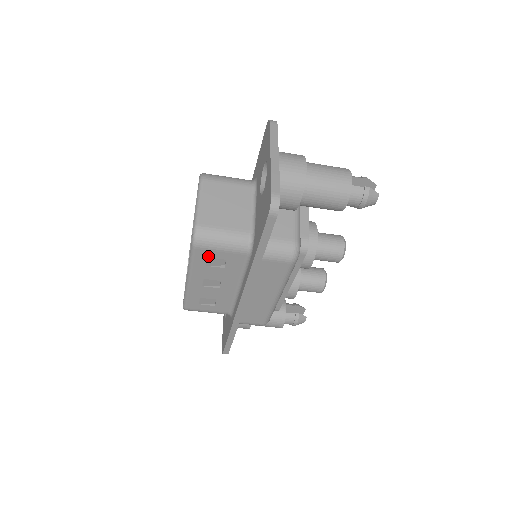
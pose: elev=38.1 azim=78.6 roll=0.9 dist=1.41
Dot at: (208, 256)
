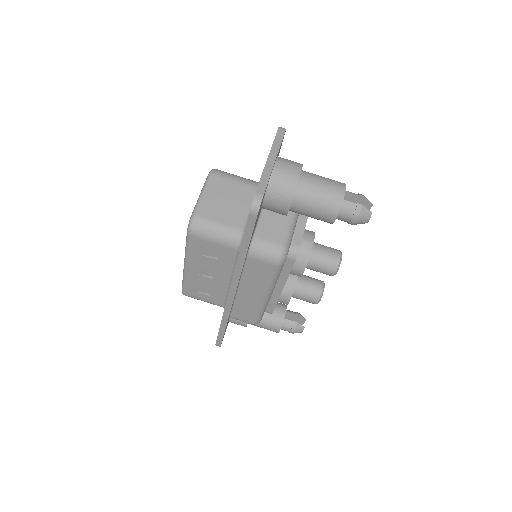
Dot at: (201, 245)
